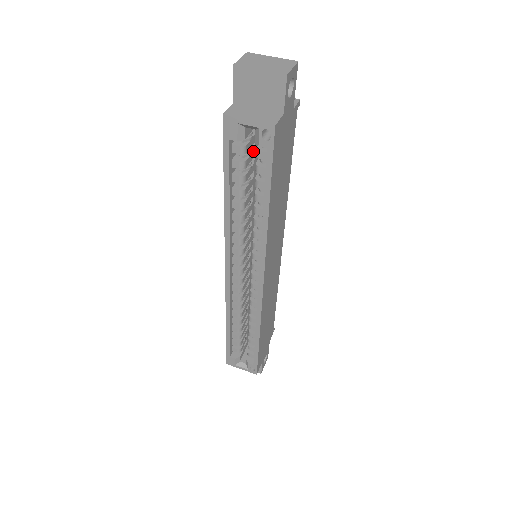
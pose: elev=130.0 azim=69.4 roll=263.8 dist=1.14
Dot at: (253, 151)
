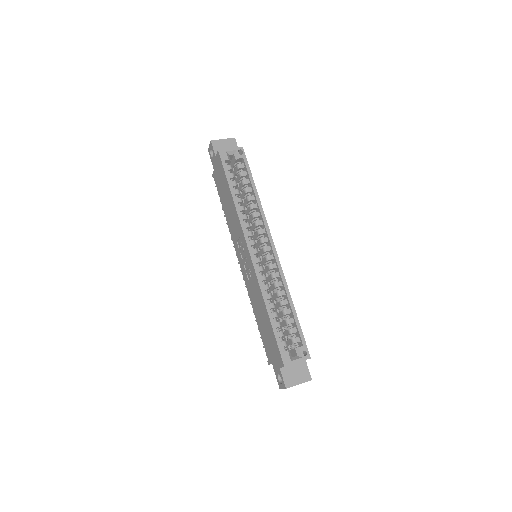
Dot at: occluded
